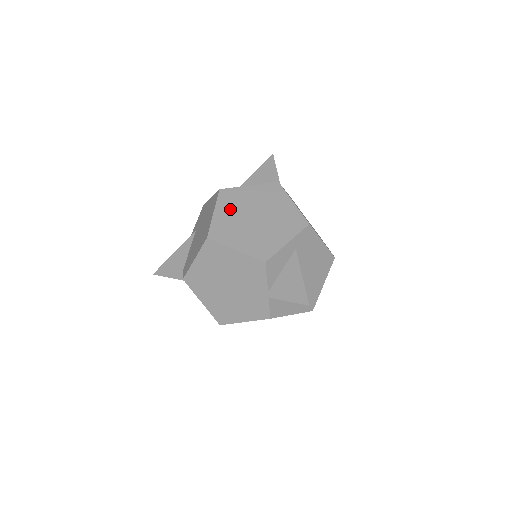
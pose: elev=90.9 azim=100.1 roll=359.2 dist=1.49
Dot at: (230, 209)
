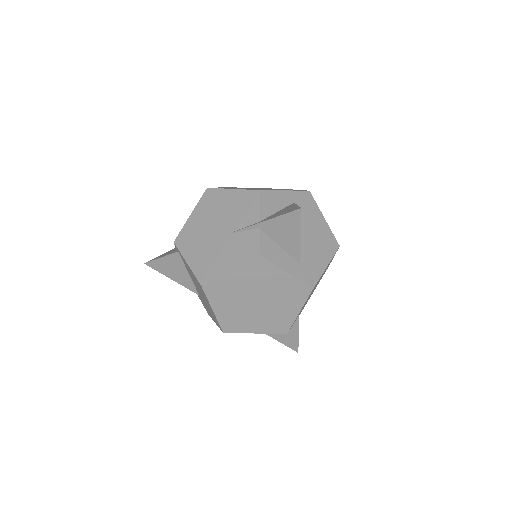
Dot at: occluded
